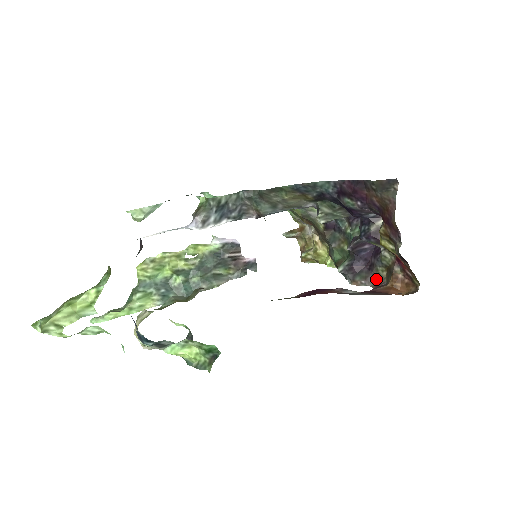
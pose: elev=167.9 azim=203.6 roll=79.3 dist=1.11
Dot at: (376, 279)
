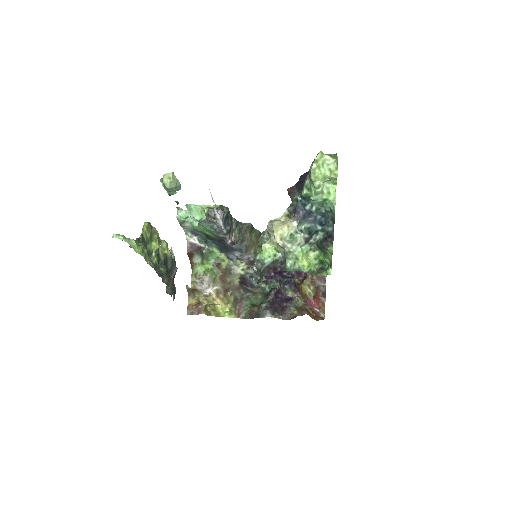
Dot at: (289, 315)
